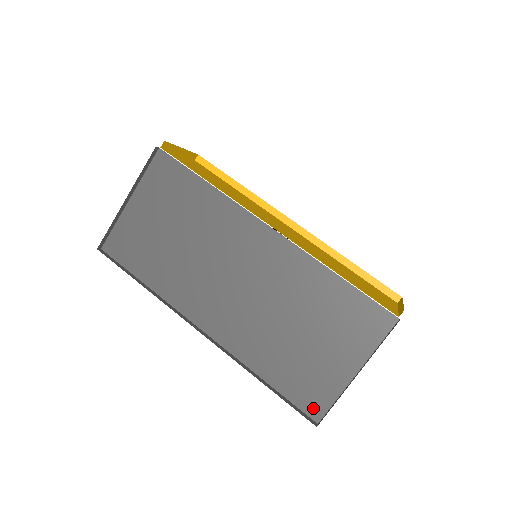
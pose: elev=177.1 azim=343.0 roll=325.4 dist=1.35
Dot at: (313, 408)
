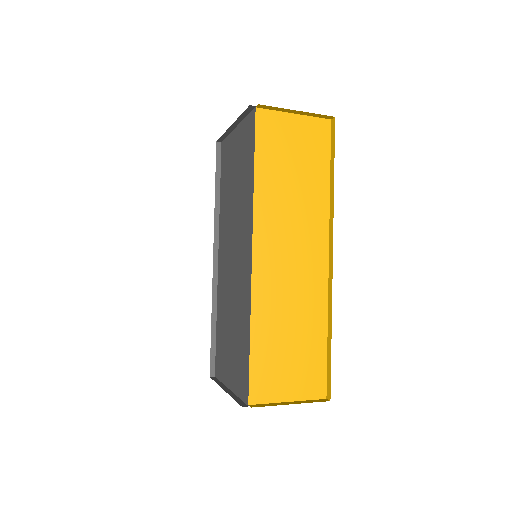
Dot at: (217, 368)
